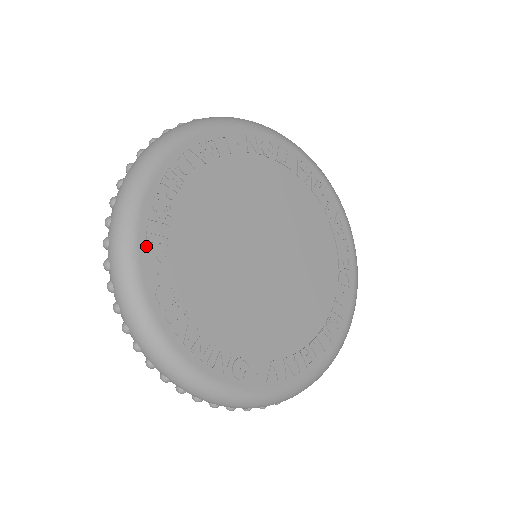
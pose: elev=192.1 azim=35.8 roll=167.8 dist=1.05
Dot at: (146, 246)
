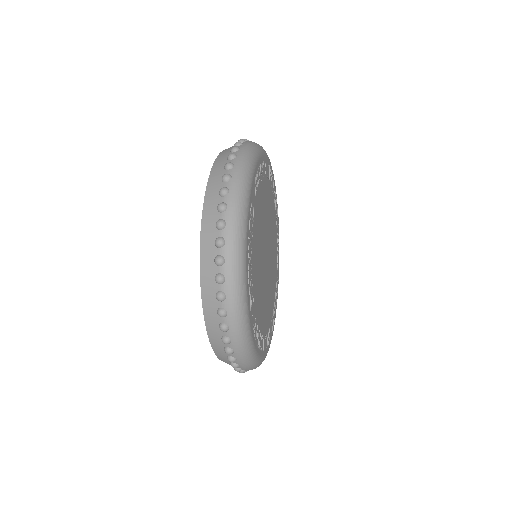
Dot at: (256, 177)
